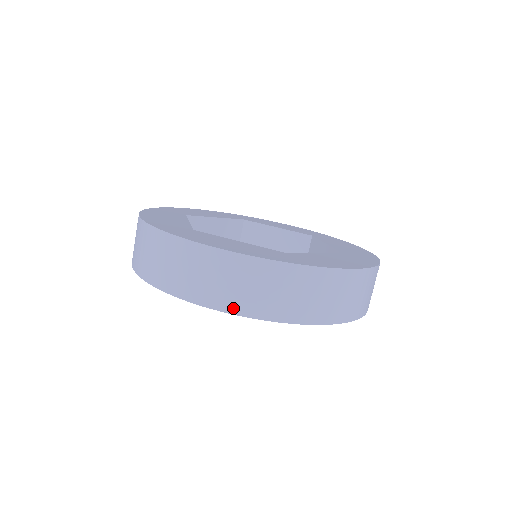
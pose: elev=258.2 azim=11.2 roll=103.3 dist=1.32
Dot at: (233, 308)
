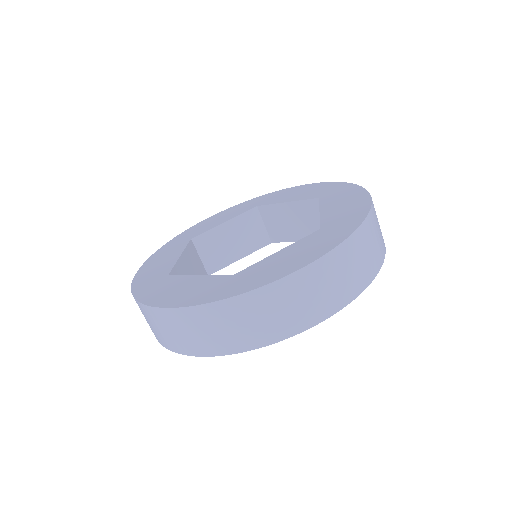
Dot at: (344, 301)
